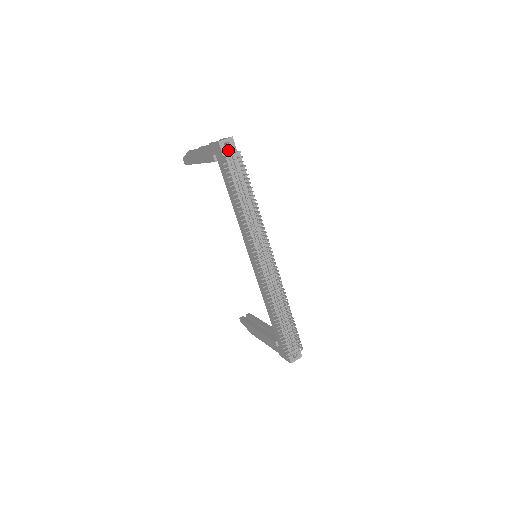
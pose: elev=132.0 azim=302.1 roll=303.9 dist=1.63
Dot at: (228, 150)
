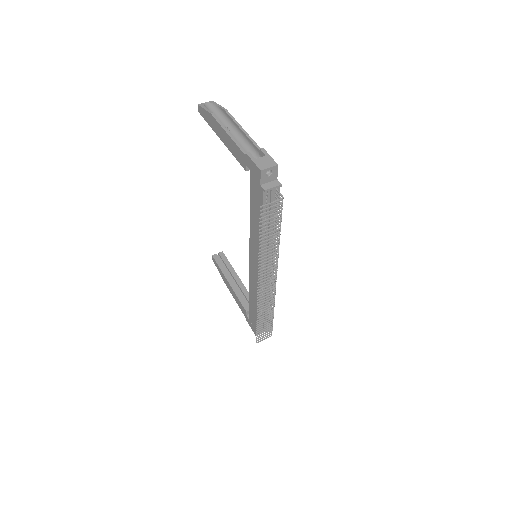
Dot at: (268, 178)
